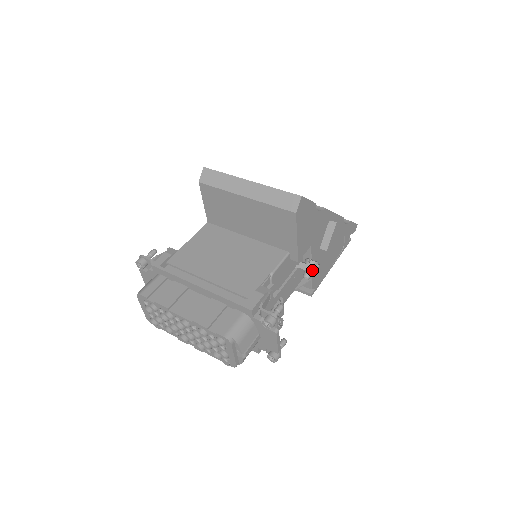
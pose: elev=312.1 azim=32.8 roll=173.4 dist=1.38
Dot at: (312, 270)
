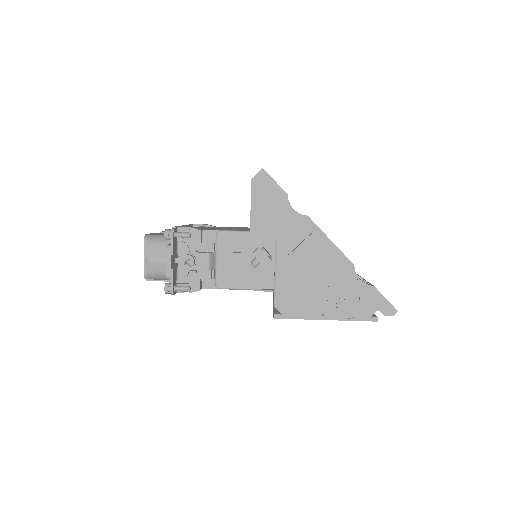
Dot at: (254, 252)
